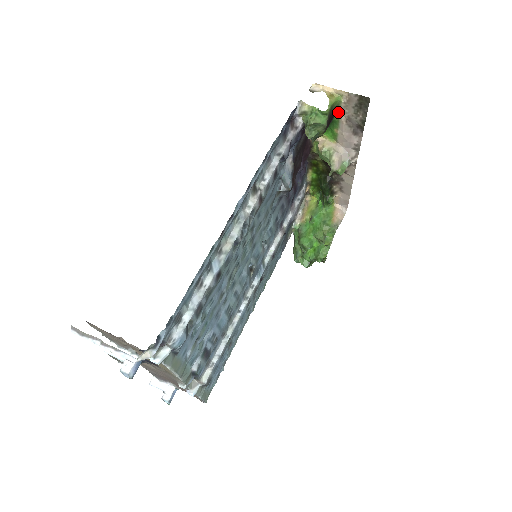
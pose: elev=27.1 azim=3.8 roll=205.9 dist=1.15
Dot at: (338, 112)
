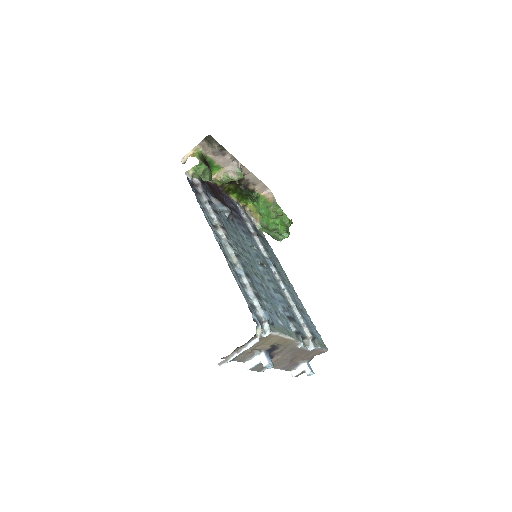
Dot at: (205, 156)
